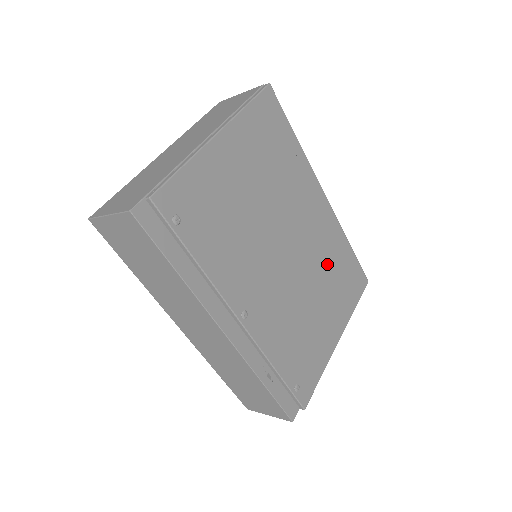
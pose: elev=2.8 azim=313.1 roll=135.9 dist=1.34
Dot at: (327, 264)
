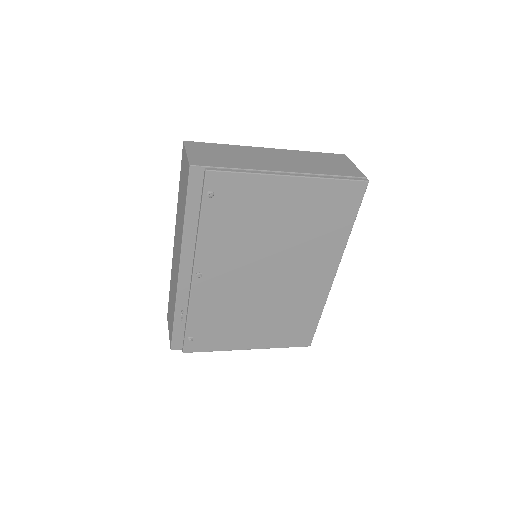
Dot at: (289, 308)
